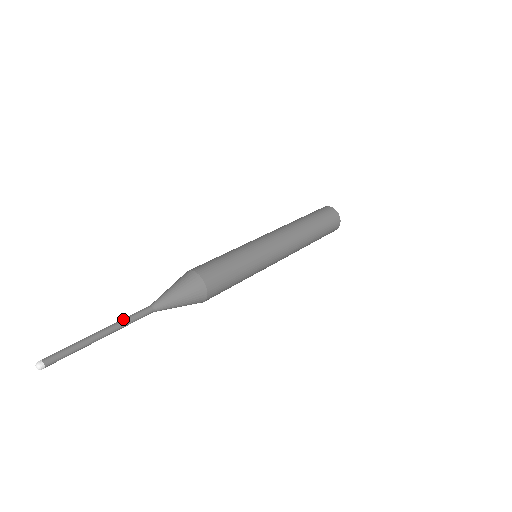
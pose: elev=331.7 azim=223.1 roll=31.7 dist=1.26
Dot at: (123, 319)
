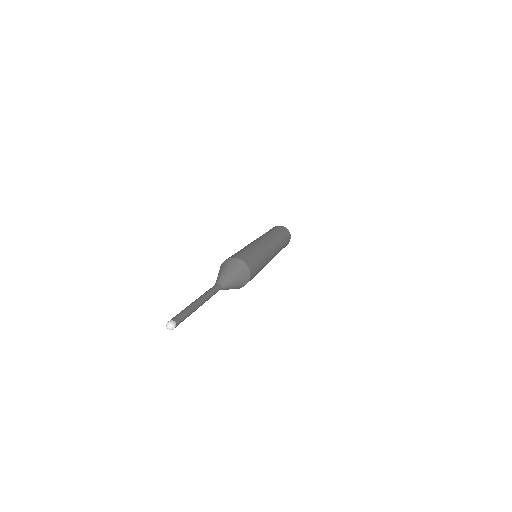
Dot at: (203, 294)
